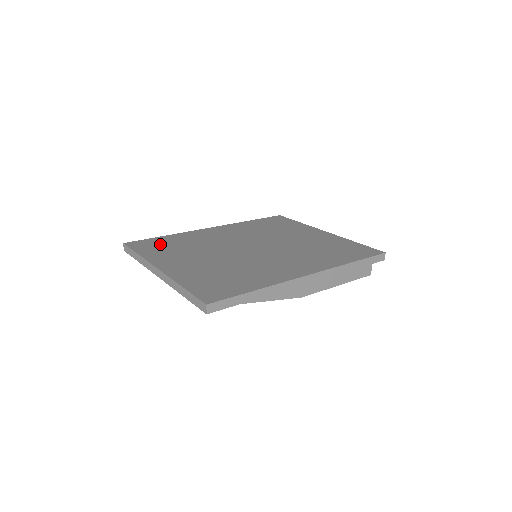
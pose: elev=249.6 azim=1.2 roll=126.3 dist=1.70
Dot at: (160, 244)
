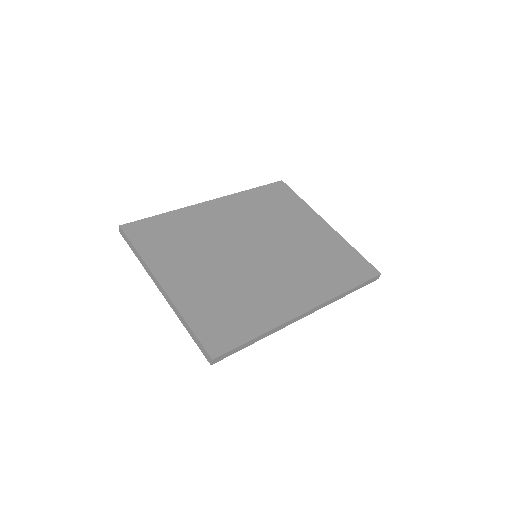
Dot at: (159, 232)
